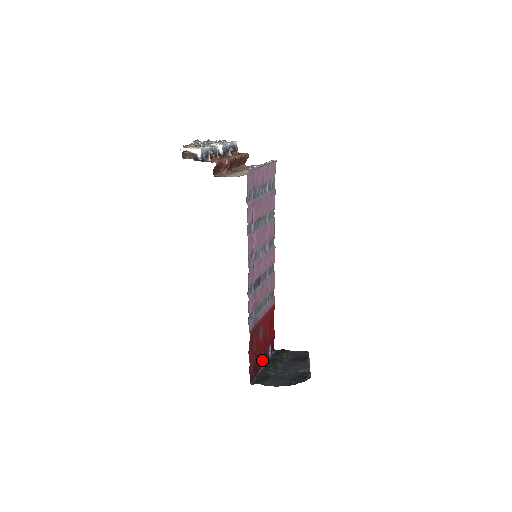
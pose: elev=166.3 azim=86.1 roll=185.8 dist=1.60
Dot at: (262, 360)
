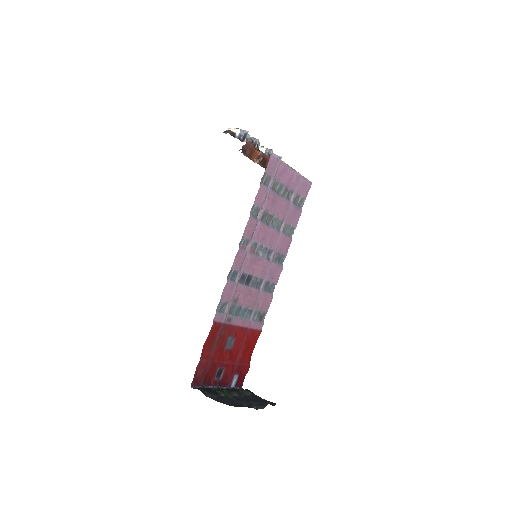
Dot at: (219, 379)
